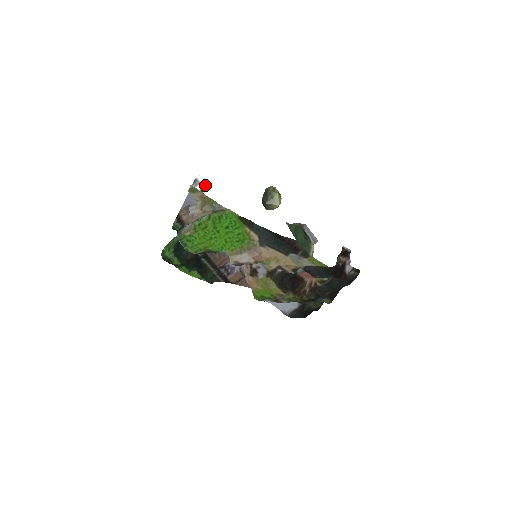
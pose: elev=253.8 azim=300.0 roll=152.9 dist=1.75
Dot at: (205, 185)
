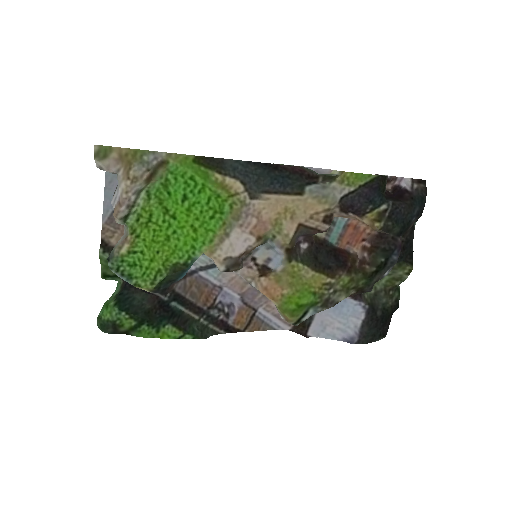
Dot at: occluded
